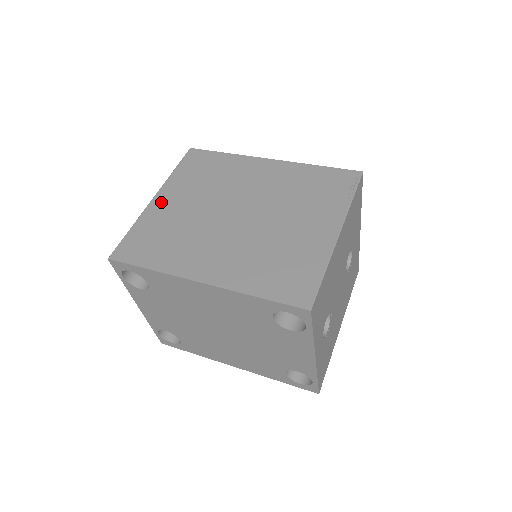
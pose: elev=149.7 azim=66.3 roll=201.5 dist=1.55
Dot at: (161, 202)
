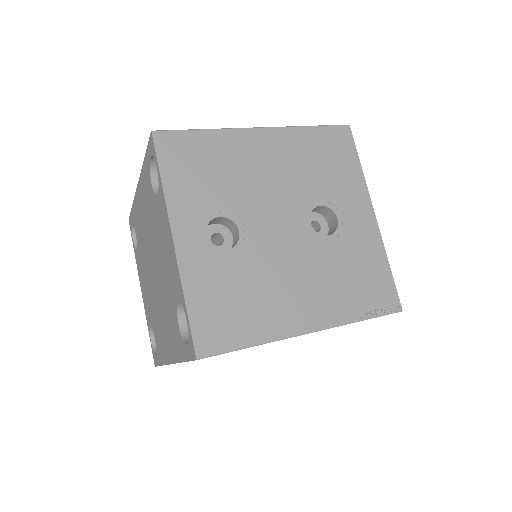
Dot at: occluded
